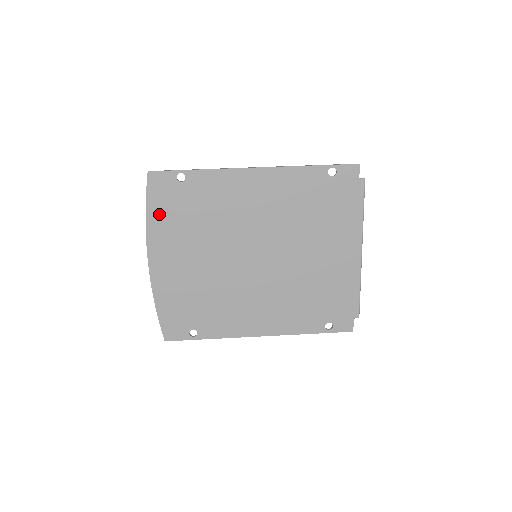
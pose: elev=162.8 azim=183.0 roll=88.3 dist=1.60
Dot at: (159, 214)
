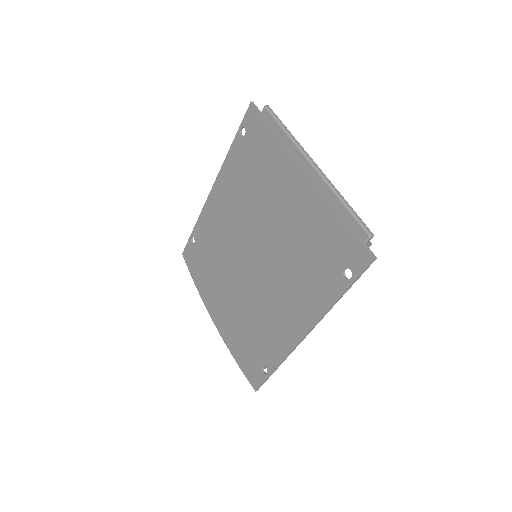
Dot at: (199, 278)
